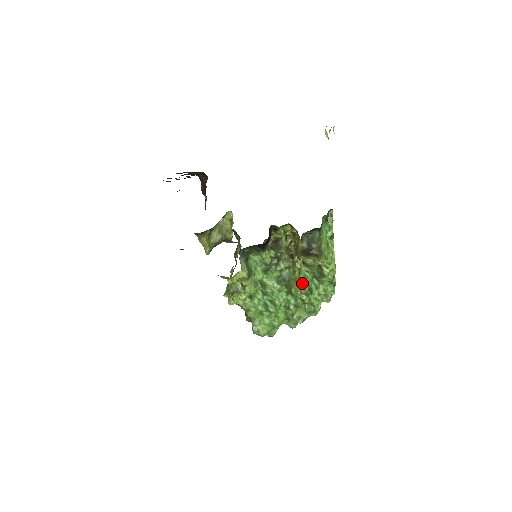
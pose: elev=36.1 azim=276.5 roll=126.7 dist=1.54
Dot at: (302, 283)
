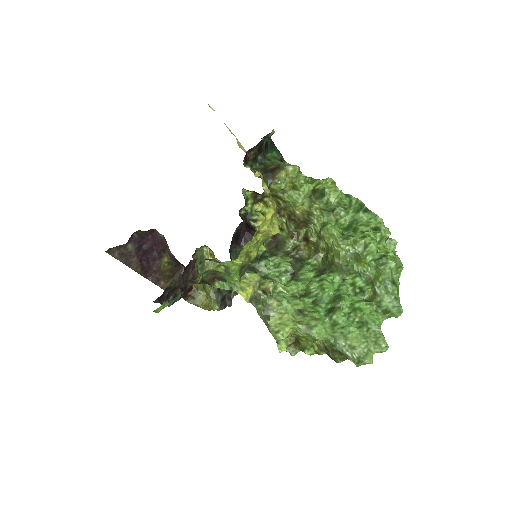
Dot at: (328, 235)
